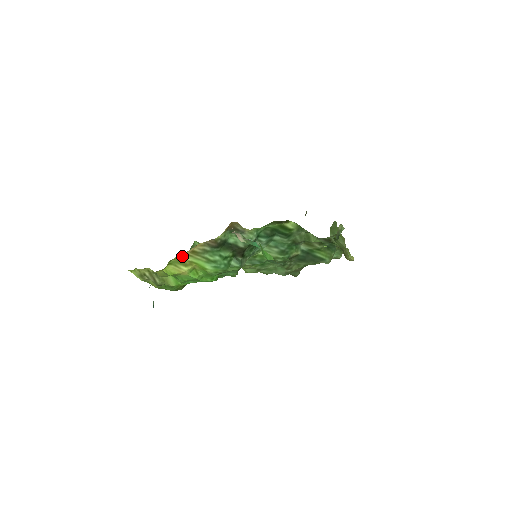
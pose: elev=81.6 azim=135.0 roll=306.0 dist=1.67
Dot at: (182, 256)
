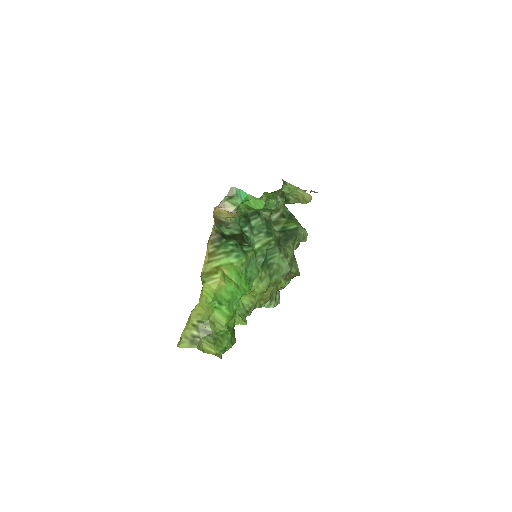
Dot at: (206, 267)
